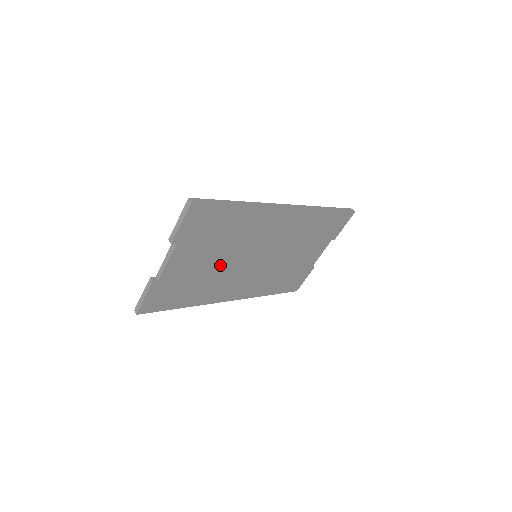
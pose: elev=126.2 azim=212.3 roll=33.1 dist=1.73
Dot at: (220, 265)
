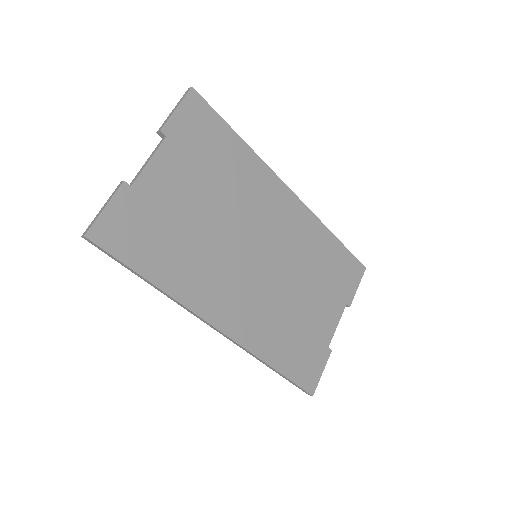
Dot at: (212, 228)
